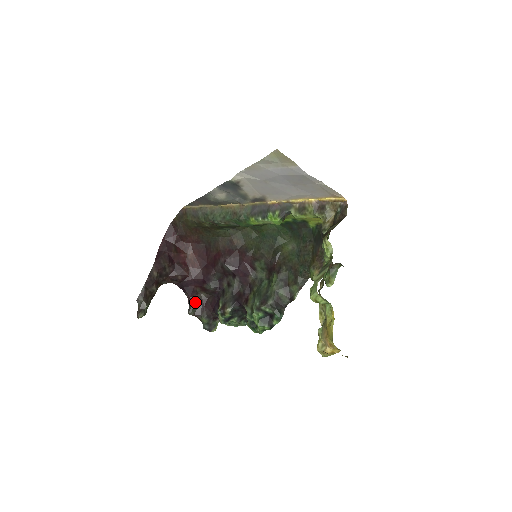
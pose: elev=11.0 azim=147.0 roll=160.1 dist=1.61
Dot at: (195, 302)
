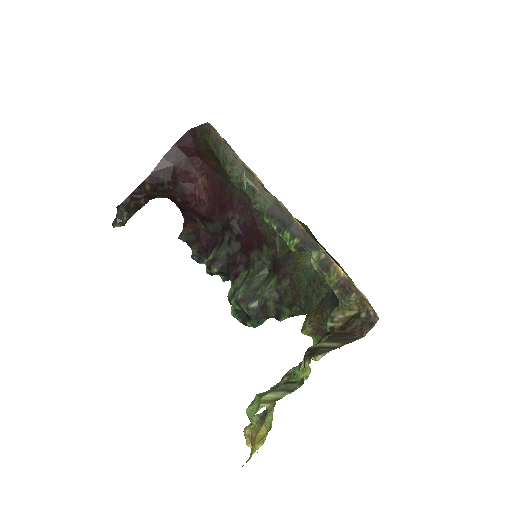
Dot at: (191, 230)
